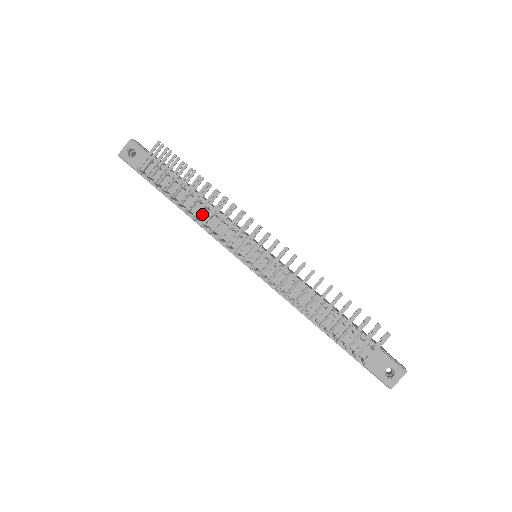
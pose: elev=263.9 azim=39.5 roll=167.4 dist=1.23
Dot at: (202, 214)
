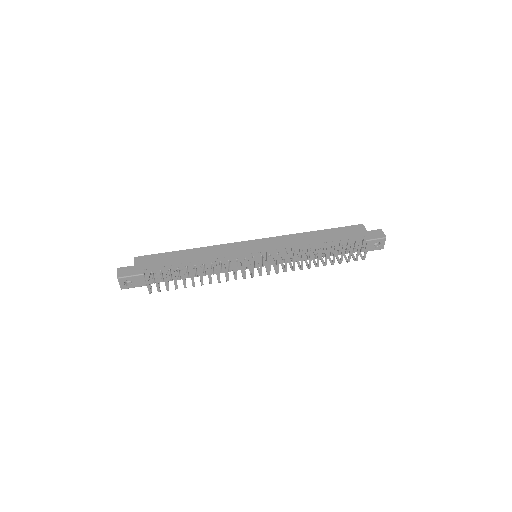
Dot at: (206, 270)
